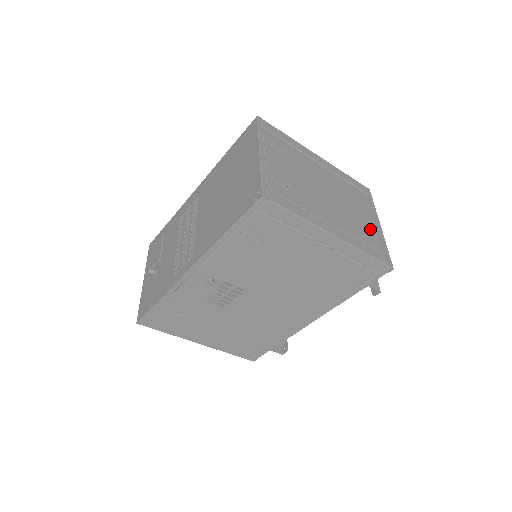
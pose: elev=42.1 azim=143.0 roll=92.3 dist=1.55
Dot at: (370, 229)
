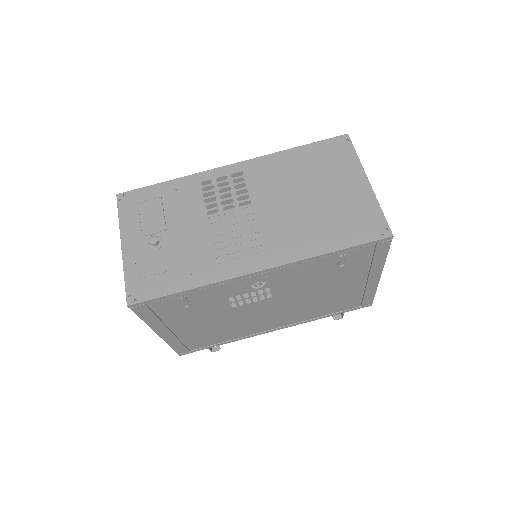
Dot at: occluded
